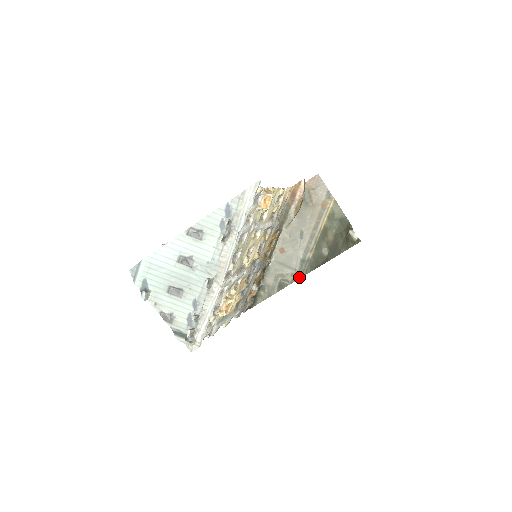
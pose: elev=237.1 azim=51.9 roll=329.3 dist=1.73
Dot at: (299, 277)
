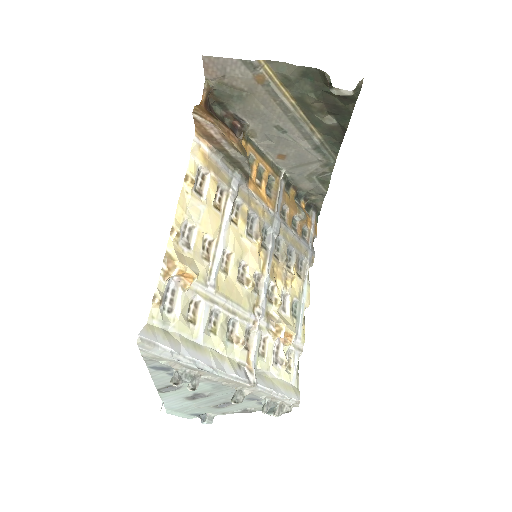
Dot at: (333, 163)
